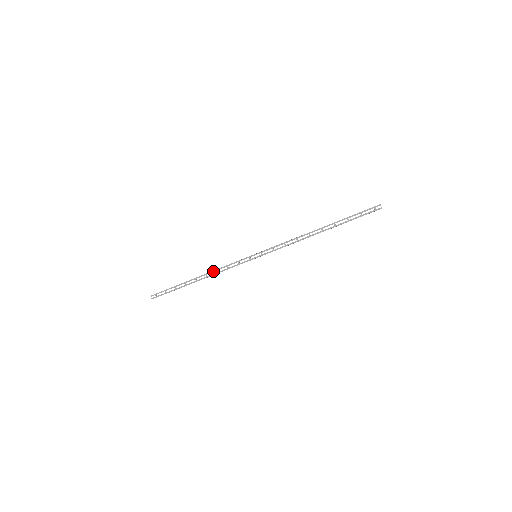
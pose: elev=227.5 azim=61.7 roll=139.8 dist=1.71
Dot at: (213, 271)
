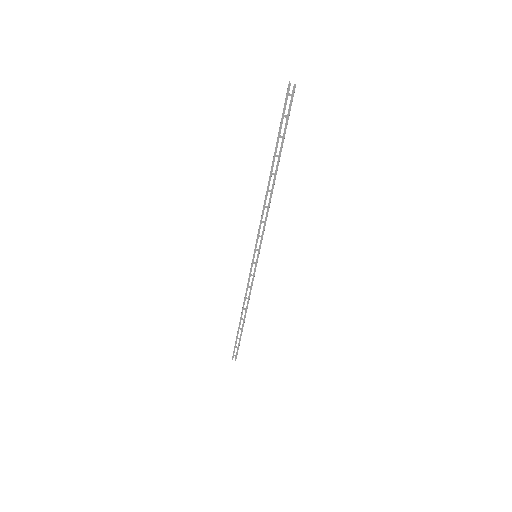
Dot at: (244, 301)
